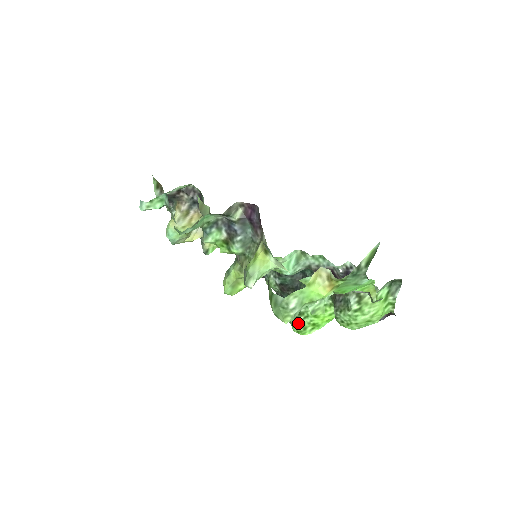
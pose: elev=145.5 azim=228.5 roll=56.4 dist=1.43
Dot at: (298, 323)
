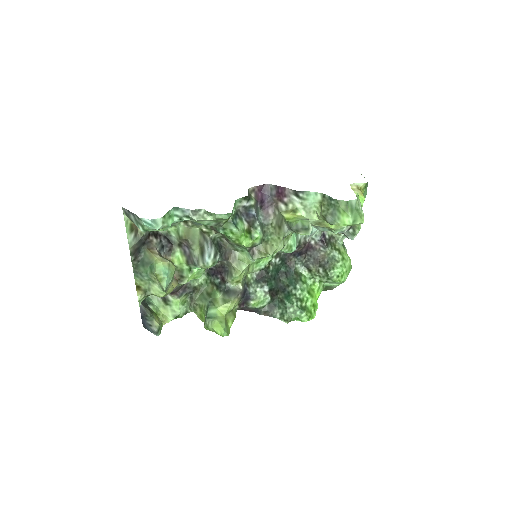
Dot at: (304, 310)
